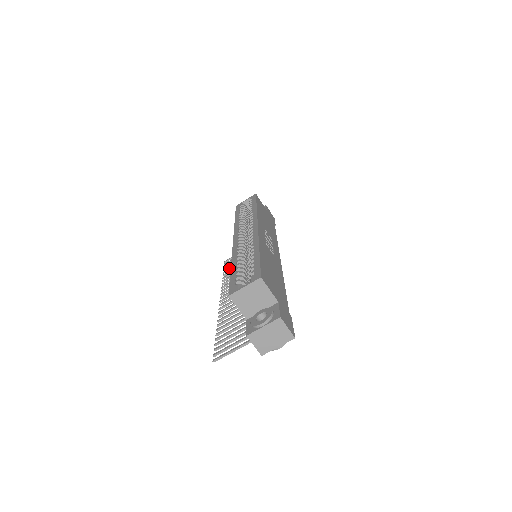
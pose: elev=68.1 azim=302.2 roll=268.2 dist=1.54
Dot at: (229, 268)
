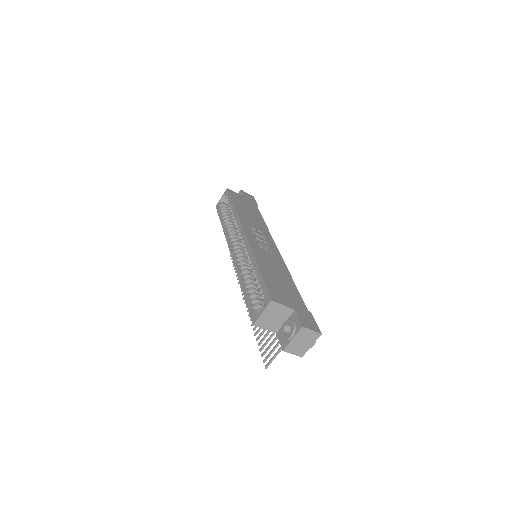
Dot at: occluded
